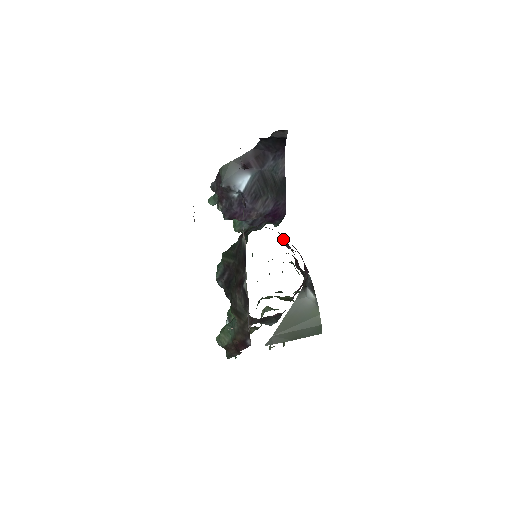
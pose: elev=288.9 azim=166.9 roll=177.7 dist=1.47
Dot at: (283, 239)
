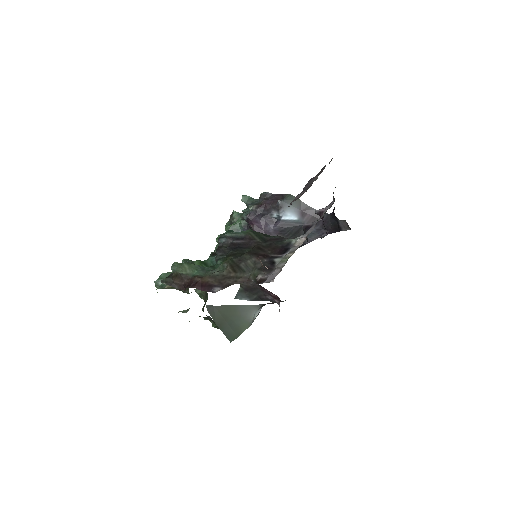
Dot at: occluded
